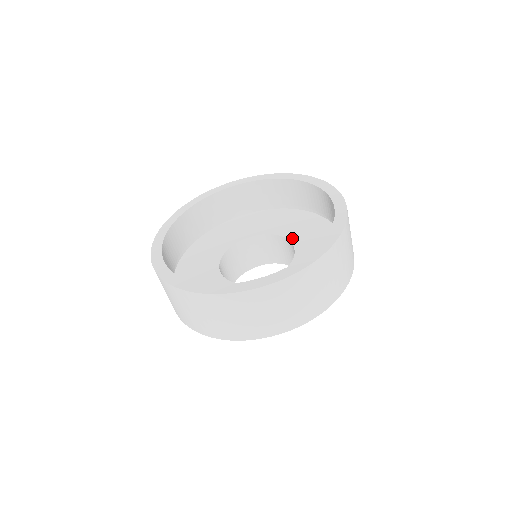
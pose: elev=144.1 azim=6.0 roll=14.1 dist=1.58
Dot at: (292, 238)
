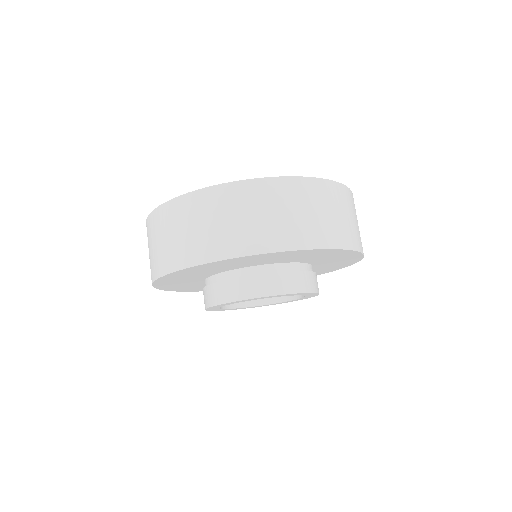
Dot at: occluded
